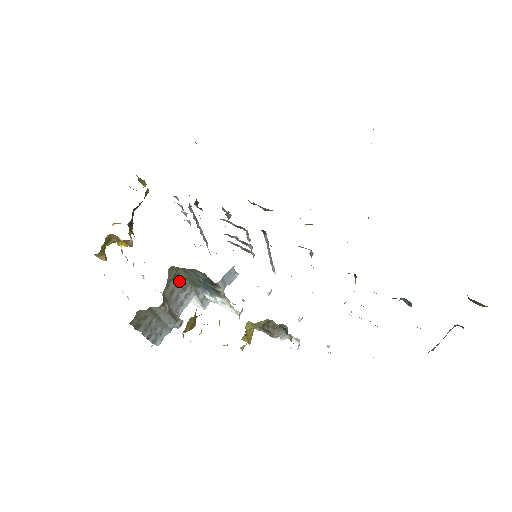
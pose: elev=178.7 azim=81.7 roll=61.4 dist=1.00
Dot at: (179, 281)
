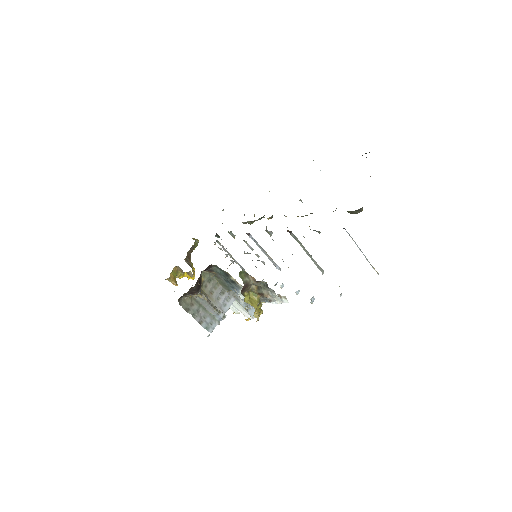
Dot at: (215, 285)
